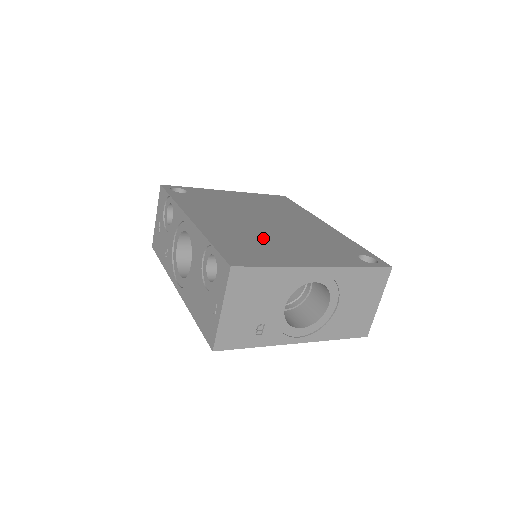
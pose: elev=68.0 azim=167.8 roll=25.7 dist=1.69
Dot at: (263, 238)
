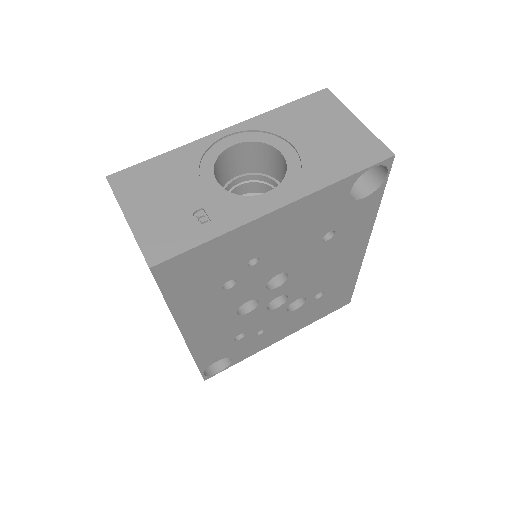
Dot at: occluded
